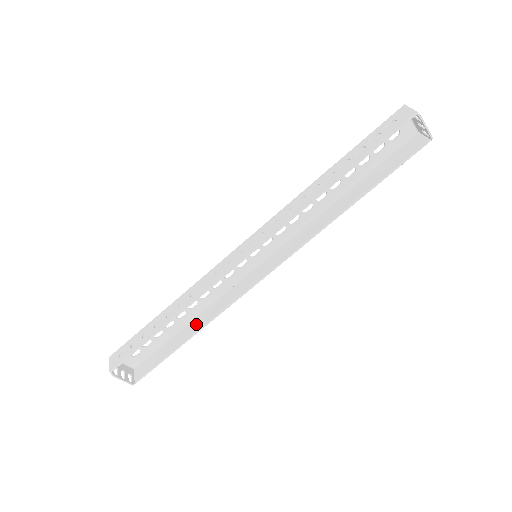
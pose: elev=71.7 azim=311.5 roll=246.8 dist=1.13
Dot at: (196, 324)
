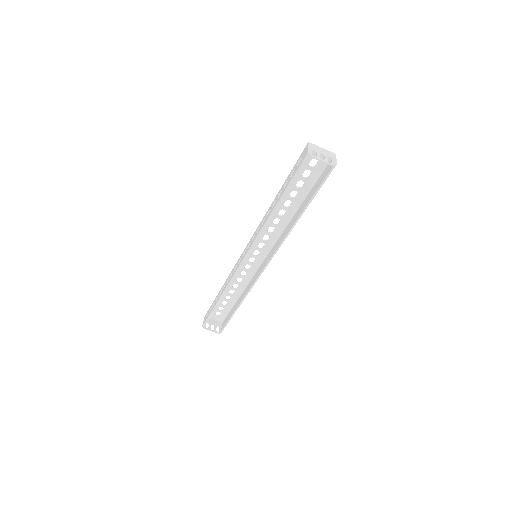
Dot at: (241, 298)
